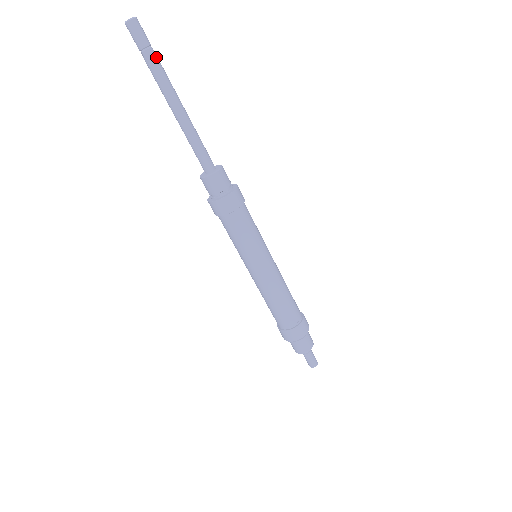
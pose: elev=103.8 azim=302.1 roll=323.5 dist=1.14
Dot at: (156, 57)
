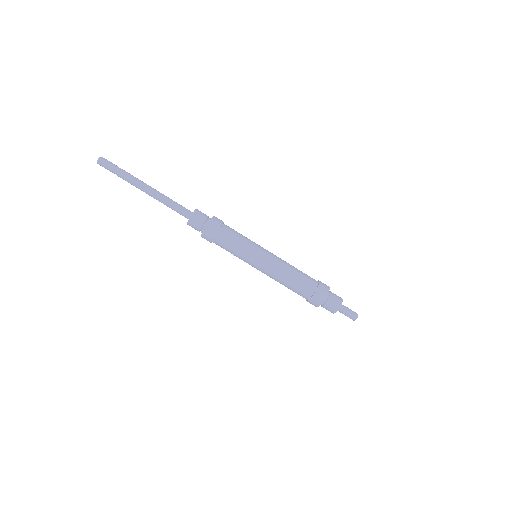
Dot at: (122, 170)
